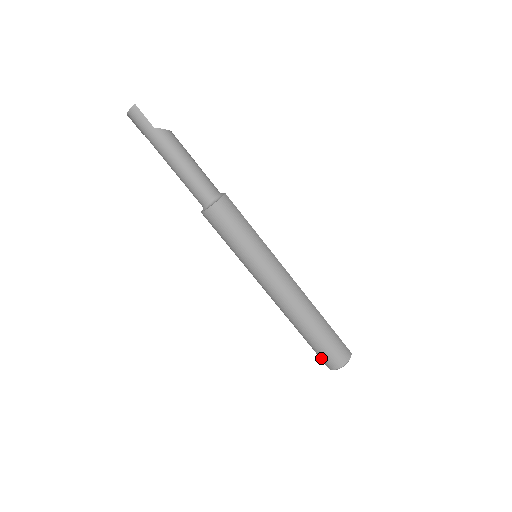
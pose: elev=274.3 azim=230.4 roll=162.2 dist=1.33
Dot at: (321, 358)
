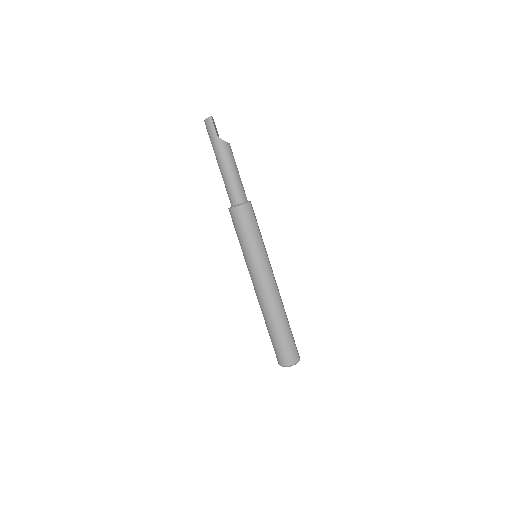
Dot at: (275, 353)
